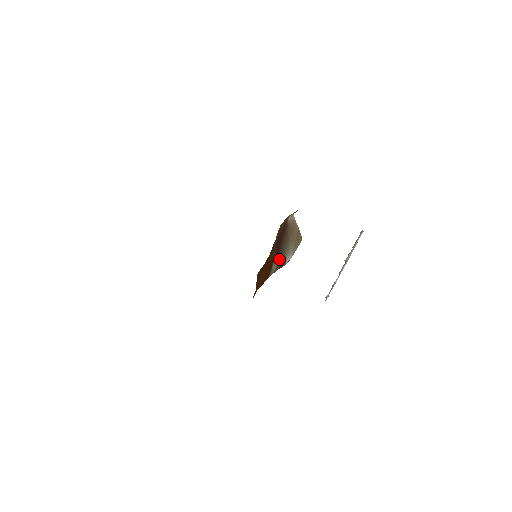
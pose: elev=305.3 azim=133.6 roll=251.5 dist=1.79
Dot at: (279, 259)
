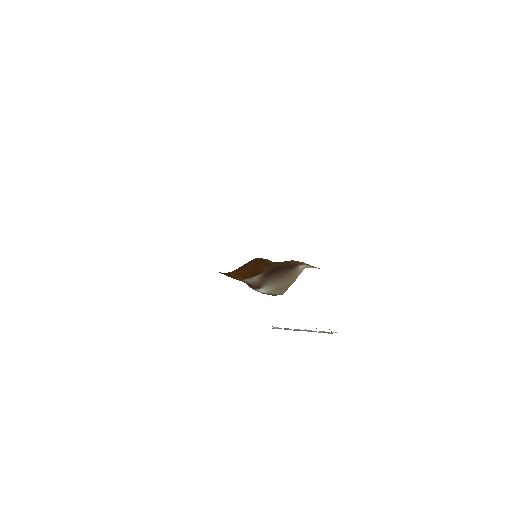
Dot at: (263, 280)
